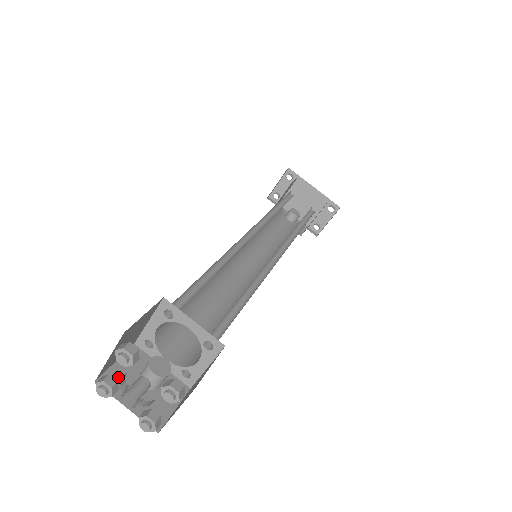
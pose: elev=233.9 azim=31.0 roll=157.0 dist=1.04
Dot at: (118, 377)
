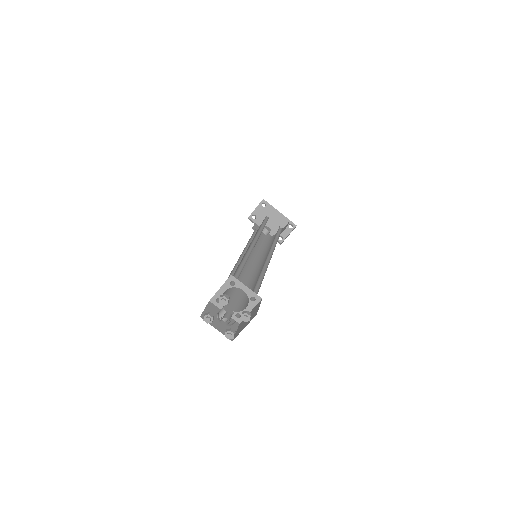
Dot at: occluded
